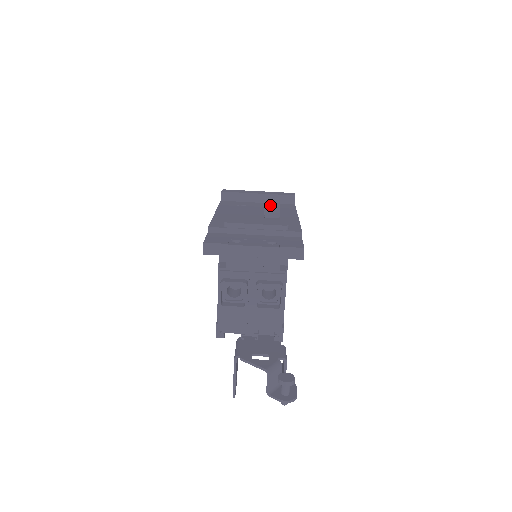
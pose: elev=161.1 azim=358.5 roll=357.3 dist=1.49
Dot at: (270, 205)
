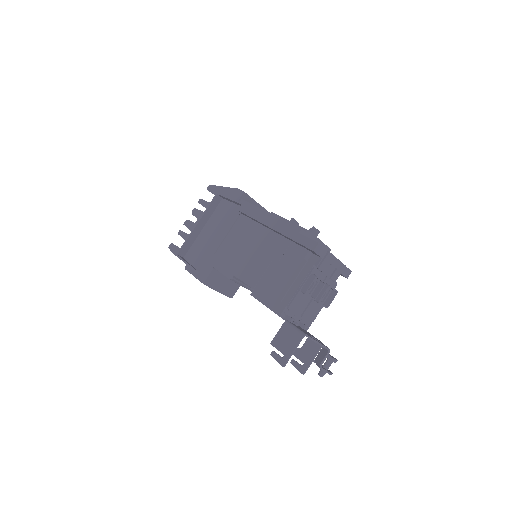
Dot at: (316, 229)
